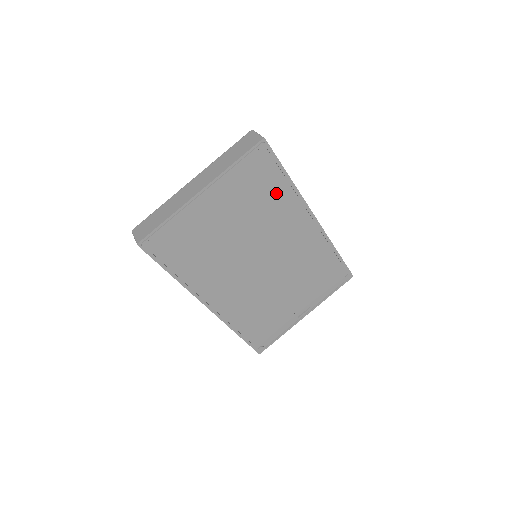
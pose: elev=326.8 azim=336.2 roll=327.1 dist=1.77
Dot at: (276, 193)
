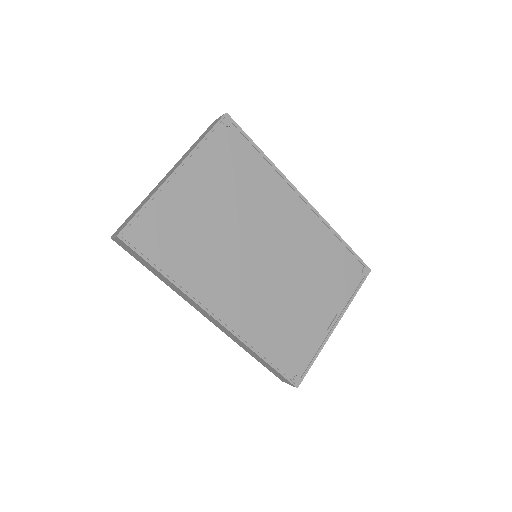
Dot at: (255, 171)
